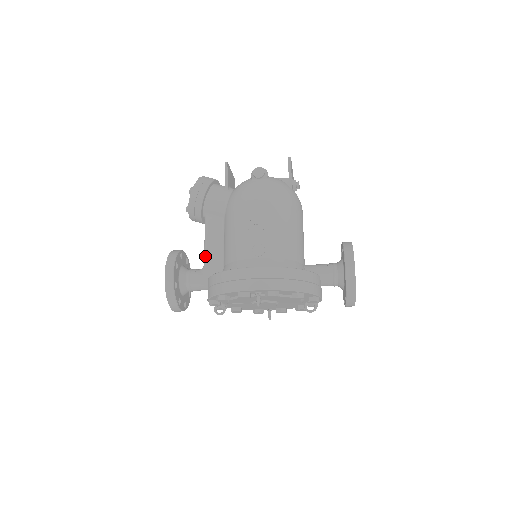
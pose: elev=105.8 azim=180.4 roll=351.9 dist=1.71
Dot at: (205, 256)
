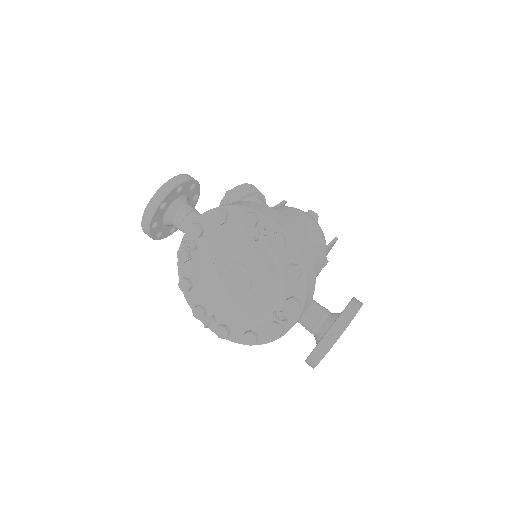
Dot at: occluded
